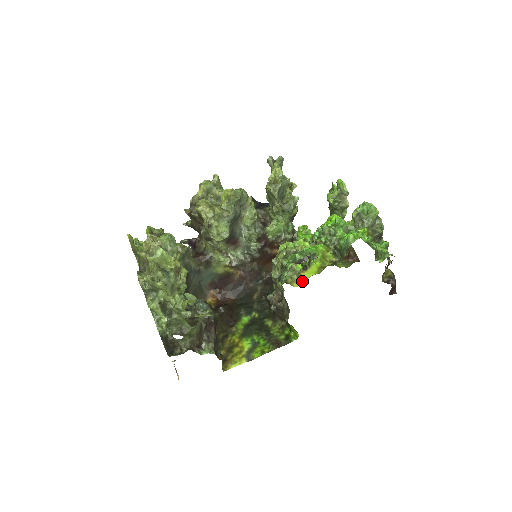
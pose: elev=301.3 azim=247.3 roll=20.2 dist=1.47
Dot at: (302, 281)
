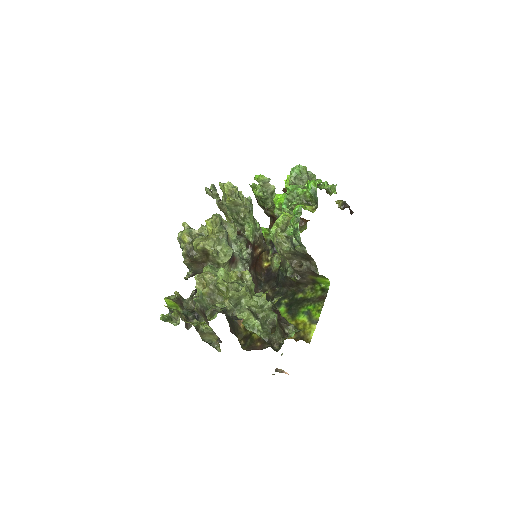
Dot at: occluded
